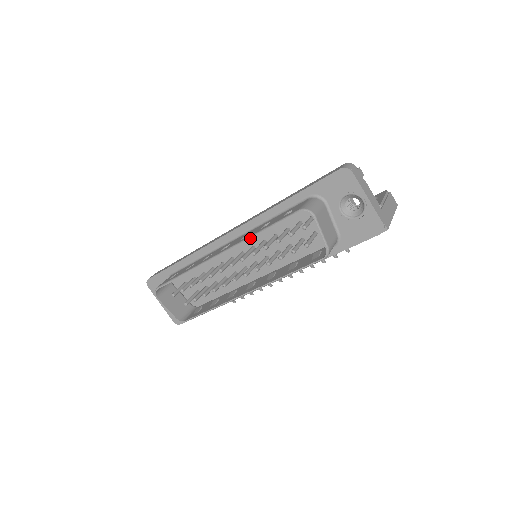
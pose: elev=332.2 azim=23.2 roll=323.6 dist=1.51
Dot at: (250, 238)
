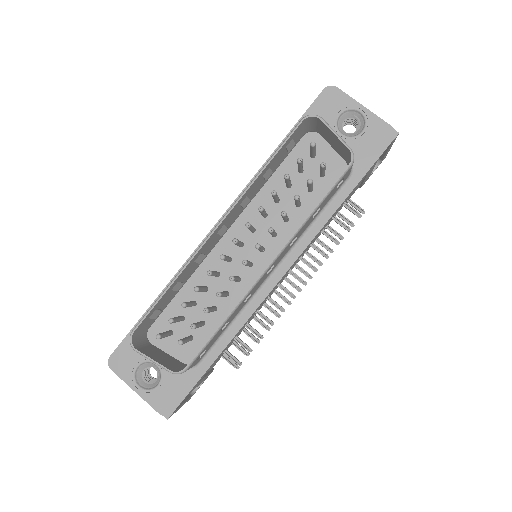
Dot at: (252, 182)
